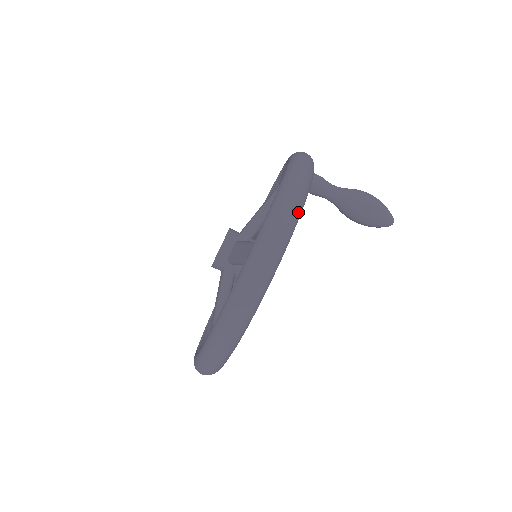
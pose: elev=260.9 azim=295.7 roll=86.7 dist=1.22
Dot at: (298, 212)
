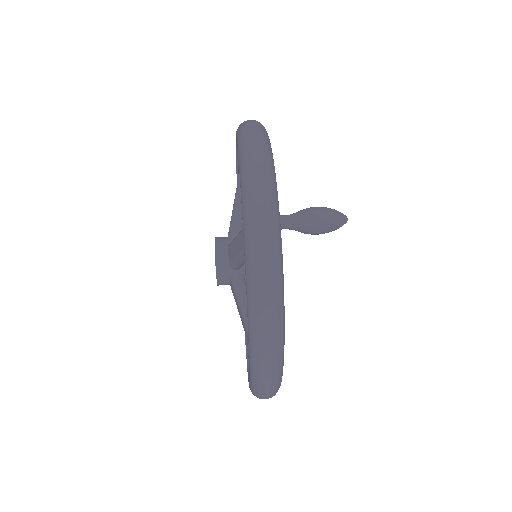
Dot at: occluded
